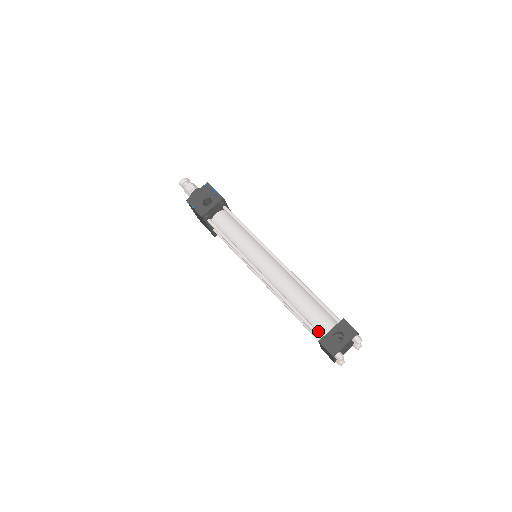
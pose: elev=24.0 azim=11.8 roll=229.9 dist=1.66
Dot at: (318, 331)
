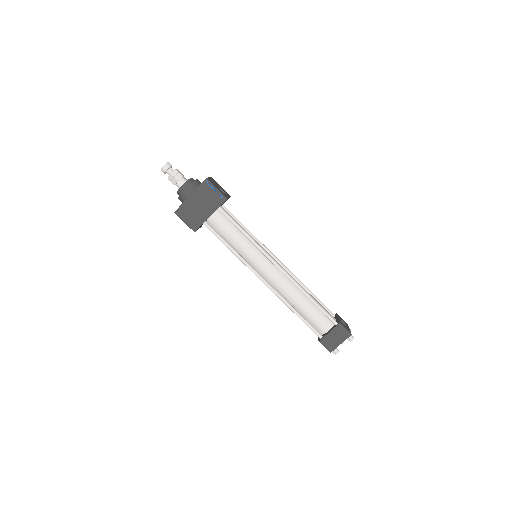
Dot at: (329, 319)
